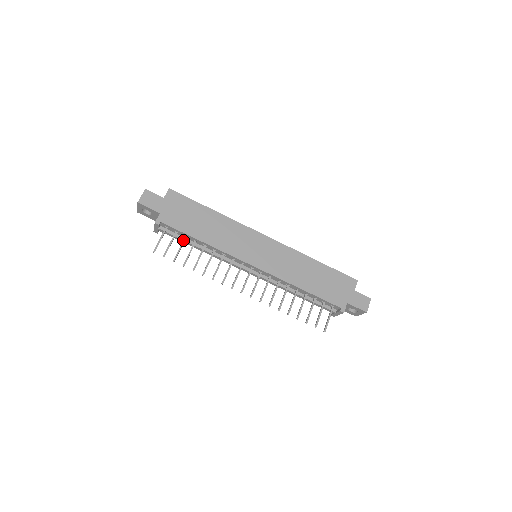
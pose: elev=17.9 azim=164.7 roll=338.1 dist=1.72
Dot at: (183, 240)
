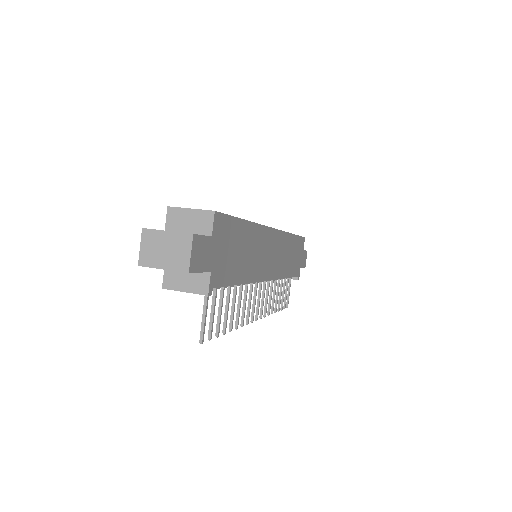
Dot at: (223, 294)
